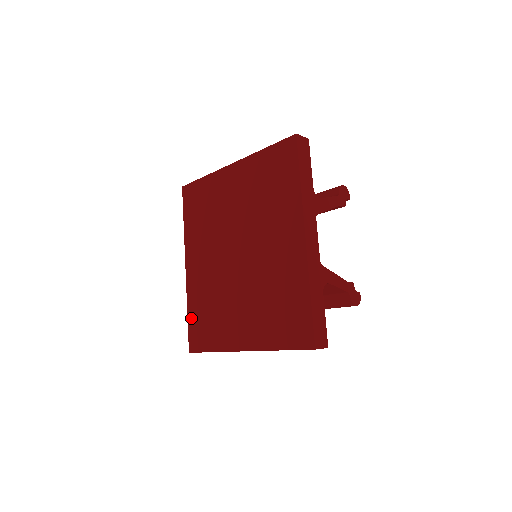
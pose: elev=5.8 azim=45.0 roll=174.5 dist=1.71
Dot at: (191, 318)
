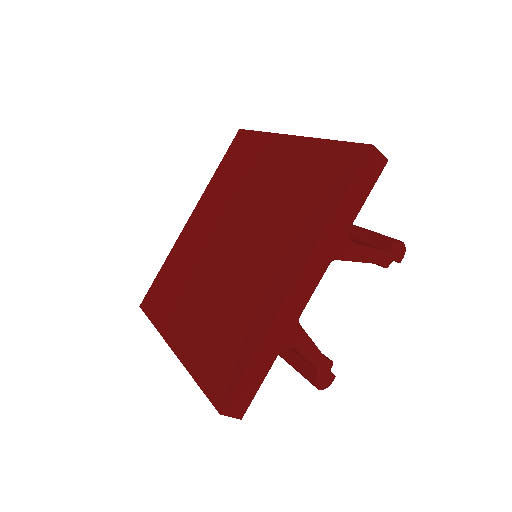
Dot at: (161, 274)
